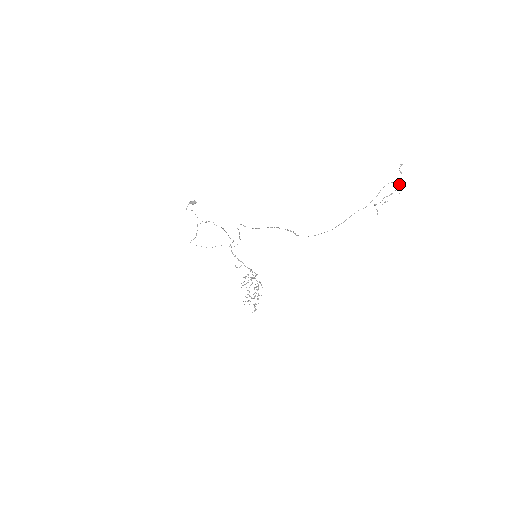
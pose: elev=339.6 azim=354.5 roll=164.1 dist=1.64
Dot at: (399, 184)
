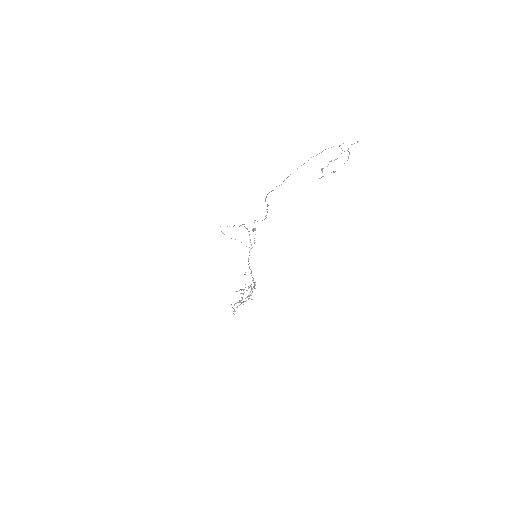
Dot at: occluded
